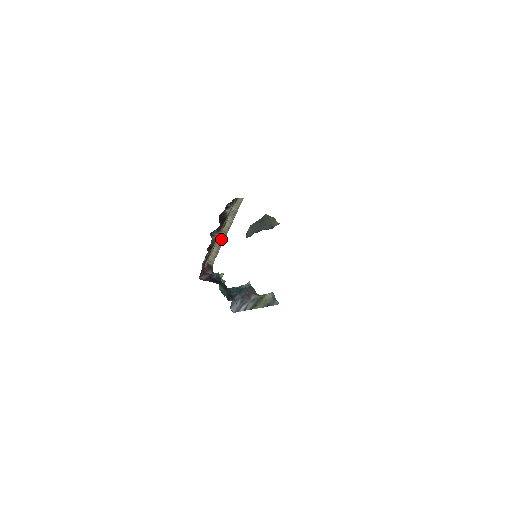
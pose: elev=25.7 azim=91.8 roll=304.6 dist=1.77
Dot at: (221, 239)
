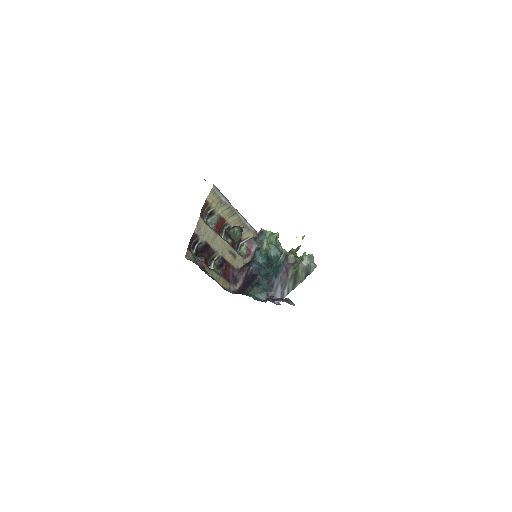
Dot at: (236, 221)
